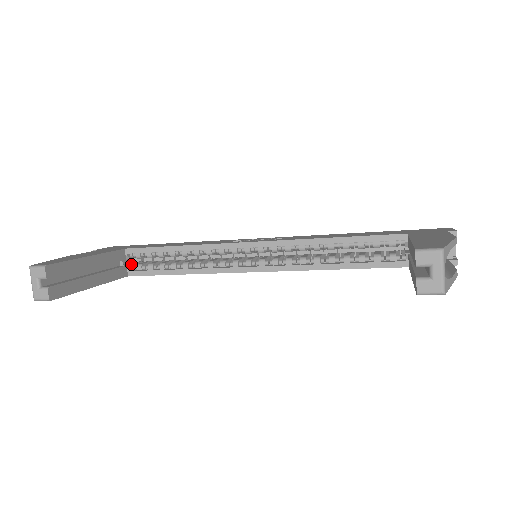
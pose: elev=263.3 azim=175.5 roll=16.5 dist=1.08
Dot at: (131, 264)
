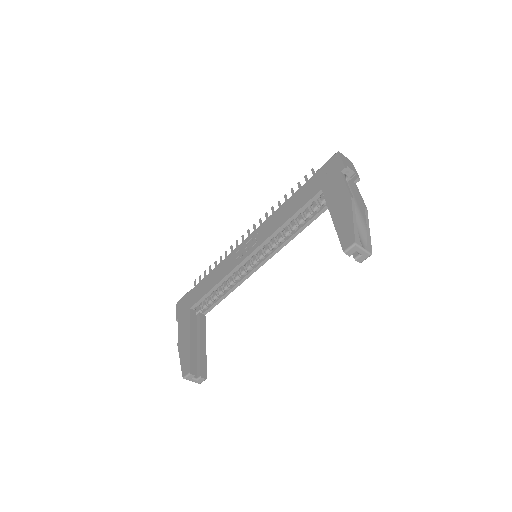
Dot at: (200, 309)
